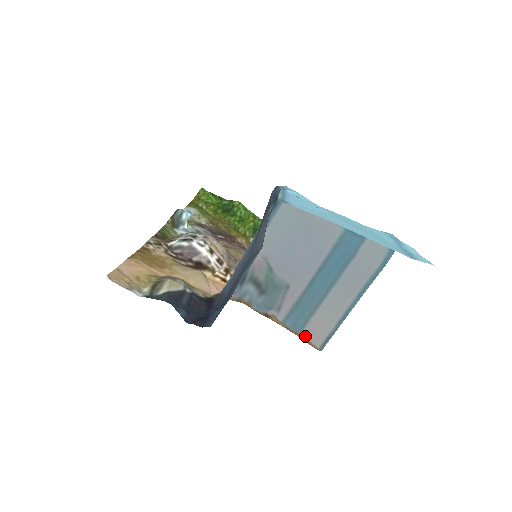
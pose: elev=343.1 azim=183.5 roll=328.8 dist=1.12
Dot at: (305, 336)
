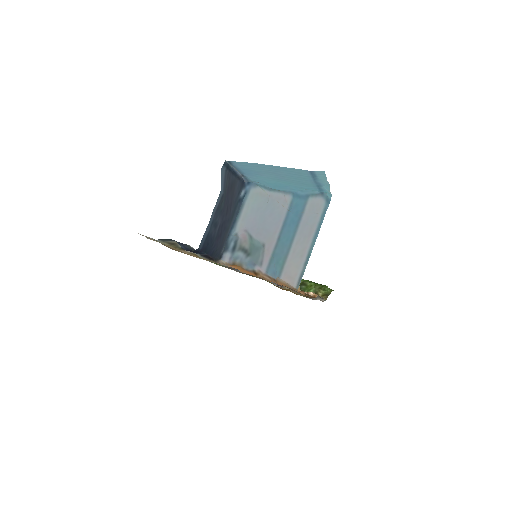
Dot at: (283, 280)
